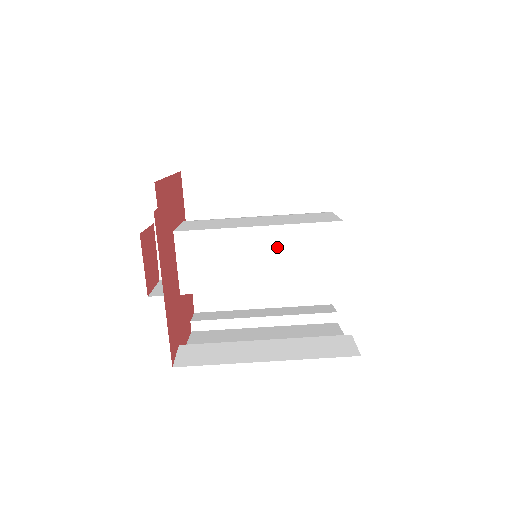
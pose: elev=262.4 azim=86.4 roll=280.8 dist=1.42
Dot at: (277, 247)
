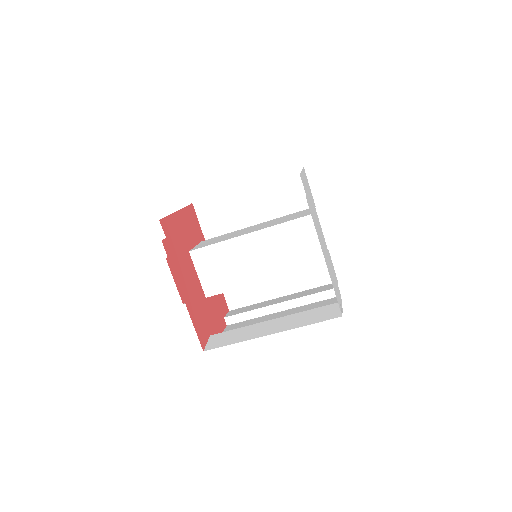
Dot at: (268, 246)
